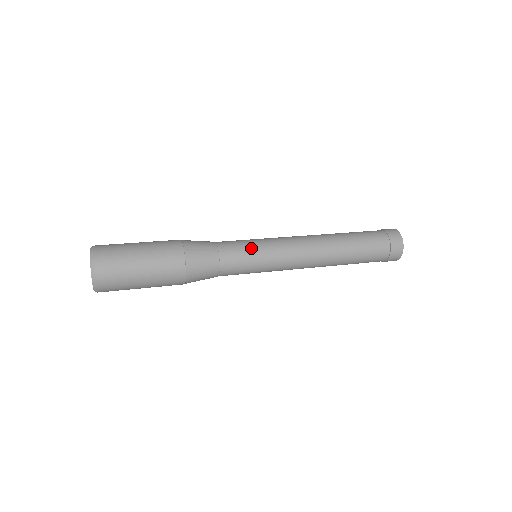
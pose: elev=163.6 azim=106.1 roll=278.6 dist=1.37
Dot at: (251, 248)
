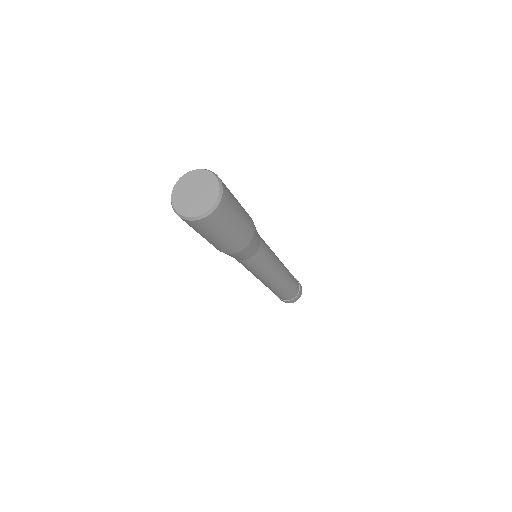
Dot at: (269, 252)
